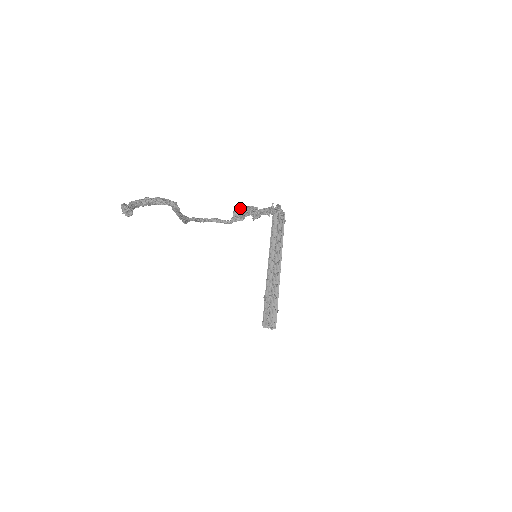
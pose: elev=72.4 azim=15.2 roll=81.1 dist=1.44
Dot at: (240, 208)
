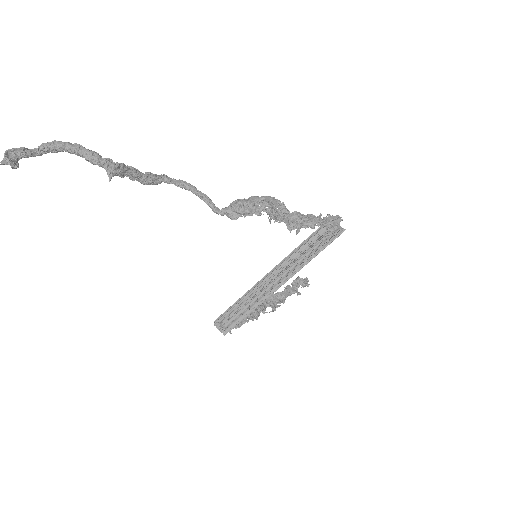
Dot at: (250, 201)
